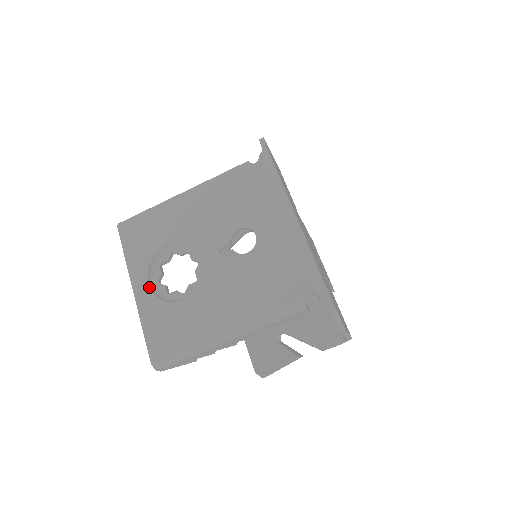
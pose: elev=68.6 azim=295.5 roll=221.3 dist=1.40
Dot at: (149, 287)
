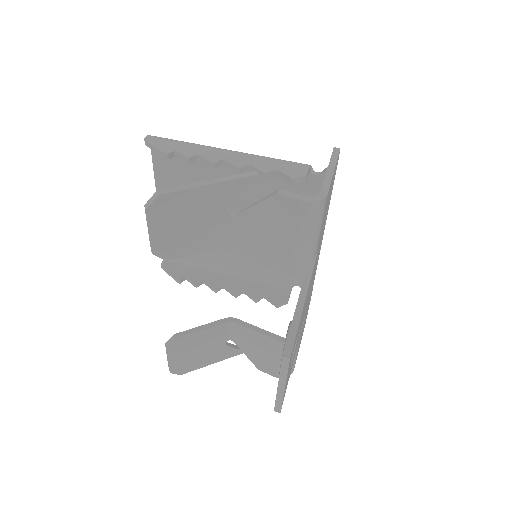
Dot at: occluded
